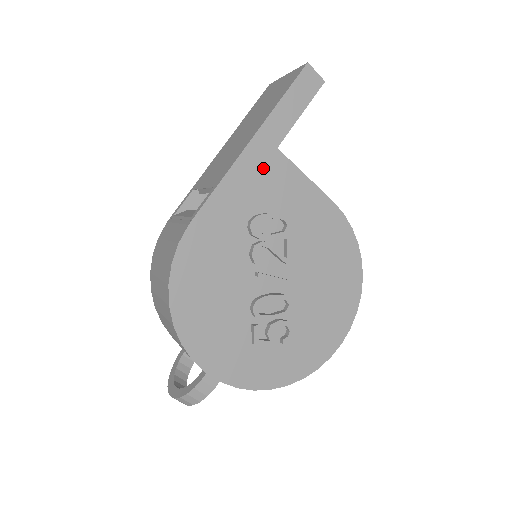
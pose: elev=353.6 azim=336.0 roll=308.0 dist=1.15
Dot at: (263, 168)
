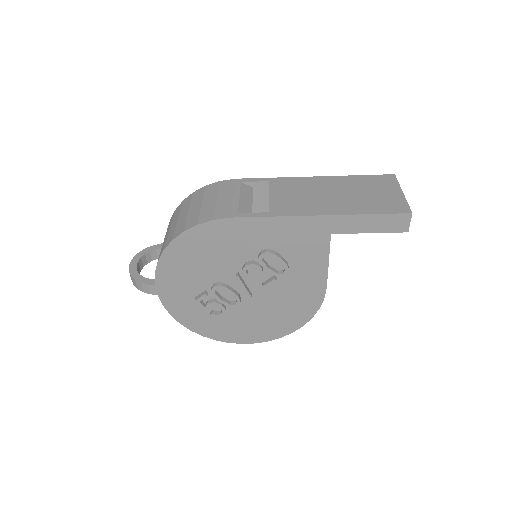
Dot at: (309, 235)
